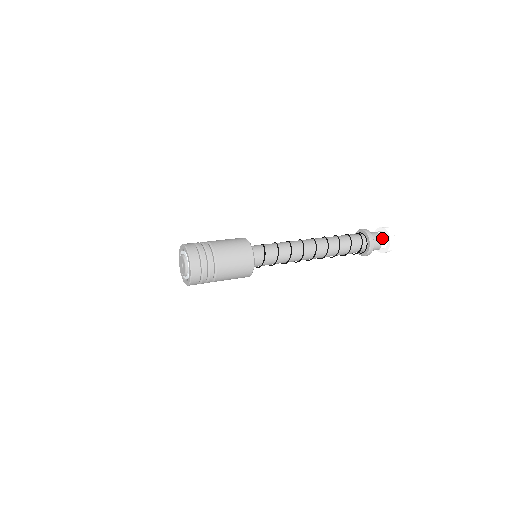
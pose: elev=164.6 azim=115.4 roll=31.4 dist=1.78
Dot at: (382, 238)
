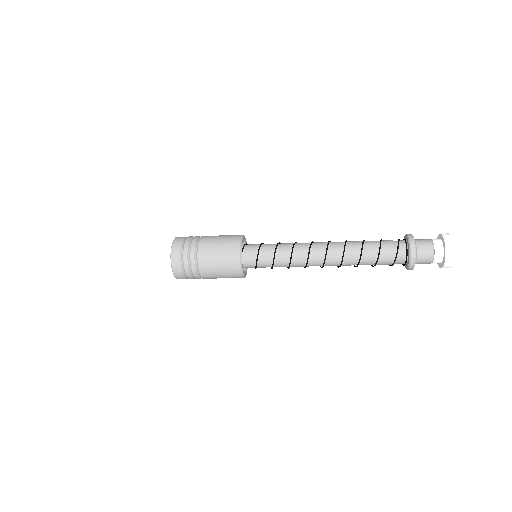
Dot at: (433, 241)
